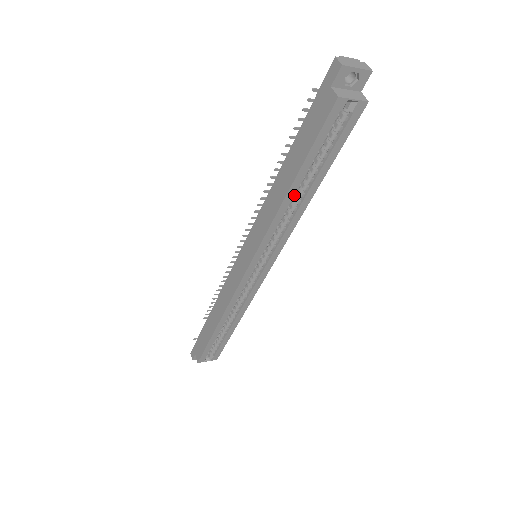
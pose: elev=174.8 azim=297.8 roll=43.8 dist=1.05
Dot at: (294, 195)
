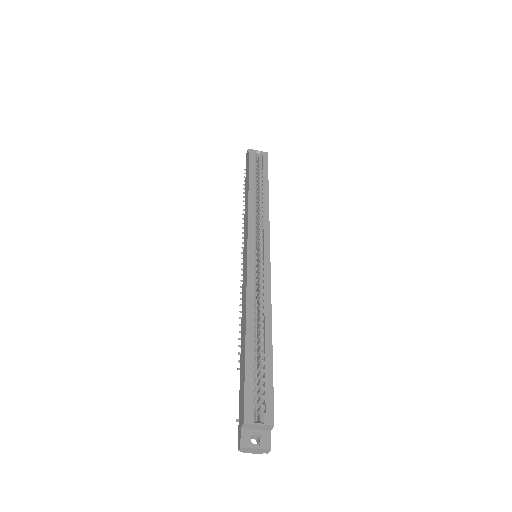
Dot at: (255, 195)
